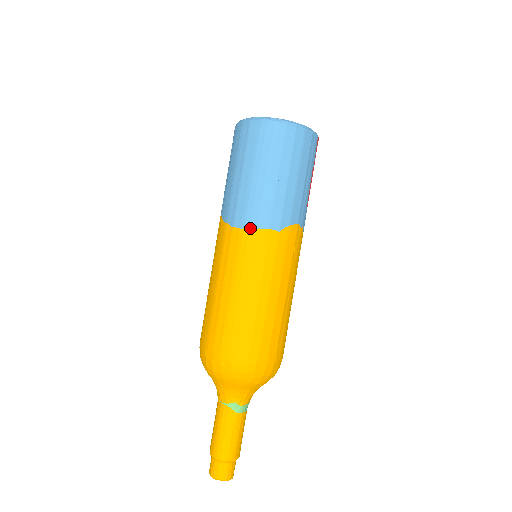
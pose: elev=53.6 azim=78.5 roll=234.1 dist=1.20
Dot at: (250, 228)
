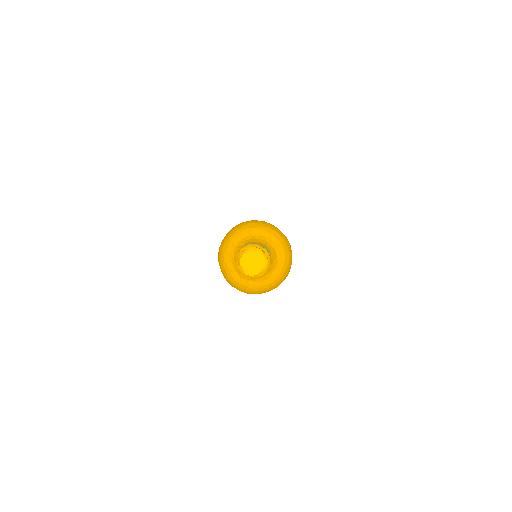
Dot at: occluded
